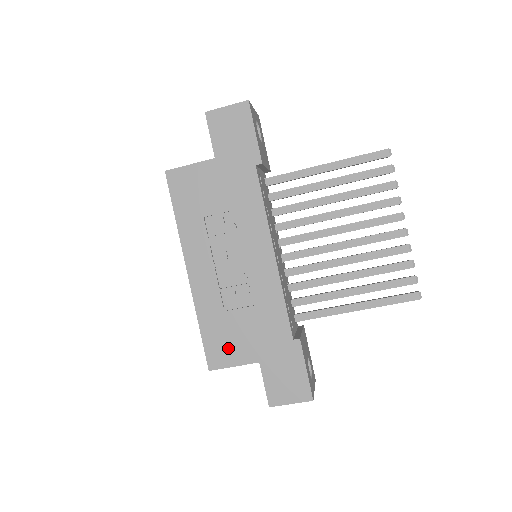
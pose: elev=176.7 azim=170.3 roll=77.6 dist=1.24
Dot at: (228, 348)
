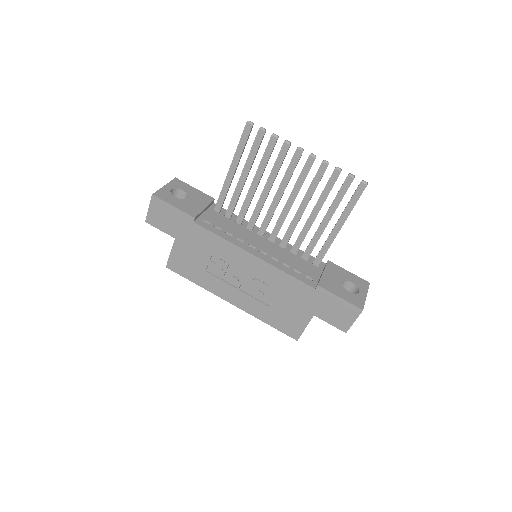
Dot at: (292, 322)
